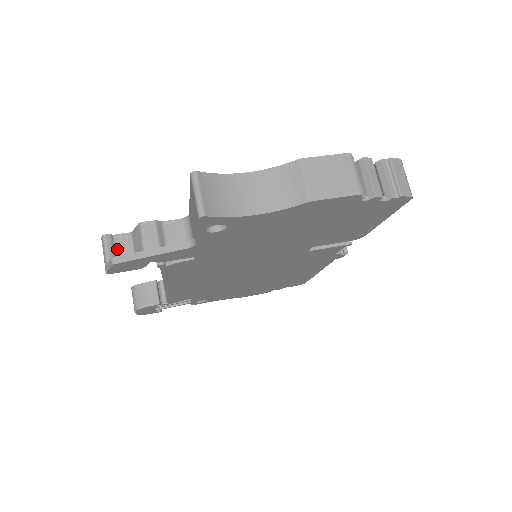
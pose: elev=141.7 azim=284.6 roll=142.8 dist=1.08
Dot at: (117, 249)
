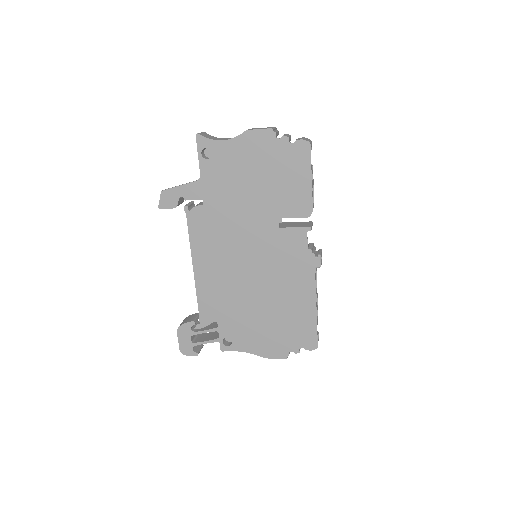
Dot at: occluded
